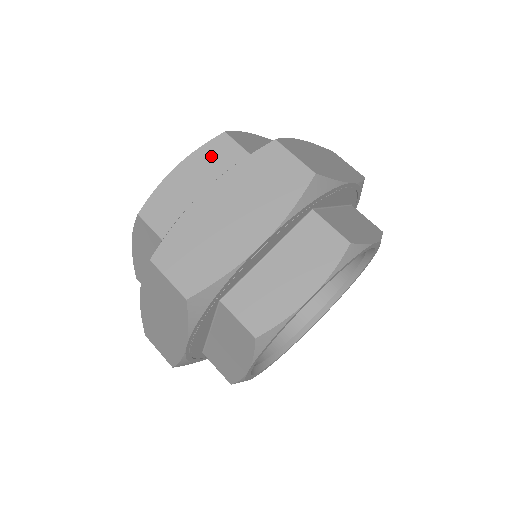
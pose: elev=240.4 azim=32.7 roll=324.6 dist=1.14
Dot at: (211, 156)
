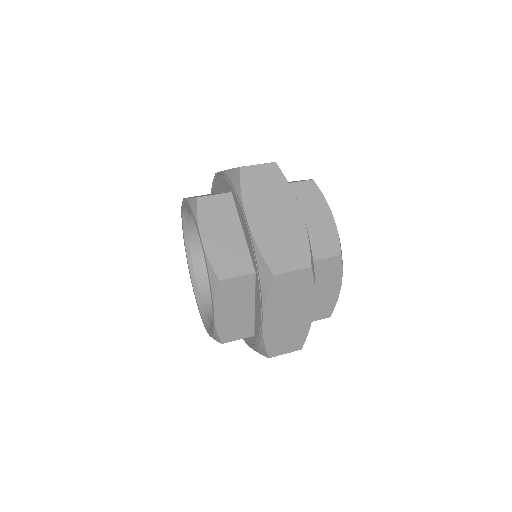
Dot at: (209, 214)
